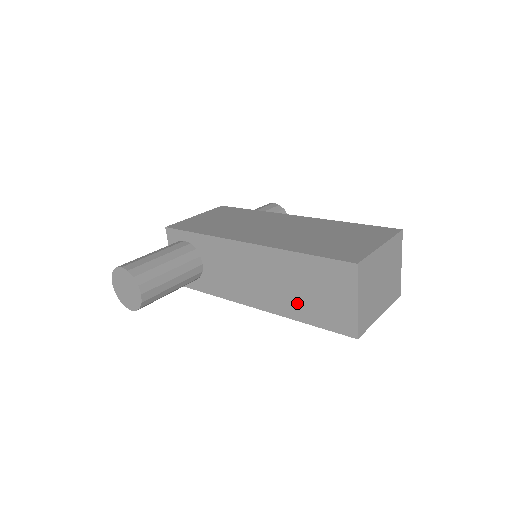
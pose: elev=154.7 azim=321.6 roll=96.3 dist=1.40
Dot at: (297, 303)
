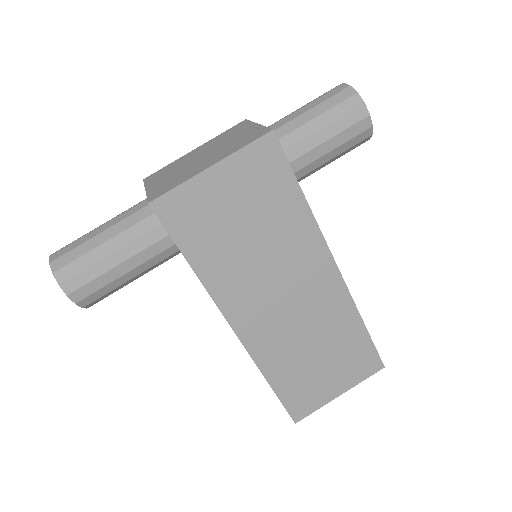
Dot at: occluded
